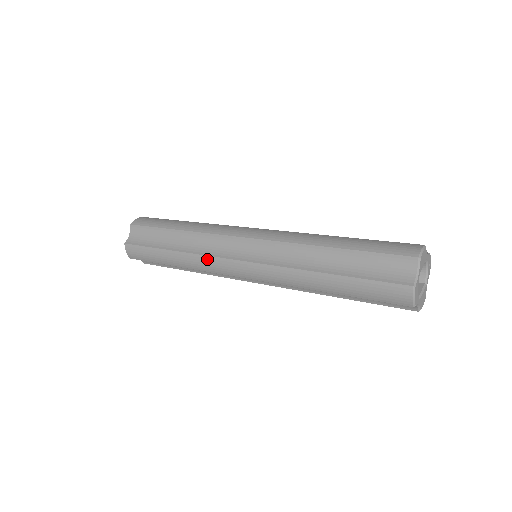
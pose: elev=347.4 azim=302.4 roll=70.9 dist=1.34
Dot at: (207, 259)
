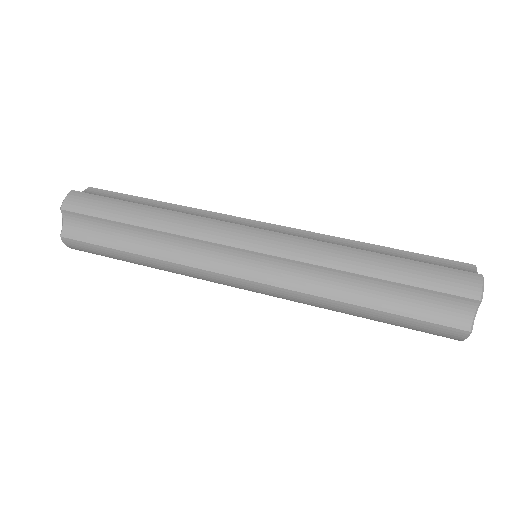
Dot at: (195, 271)
